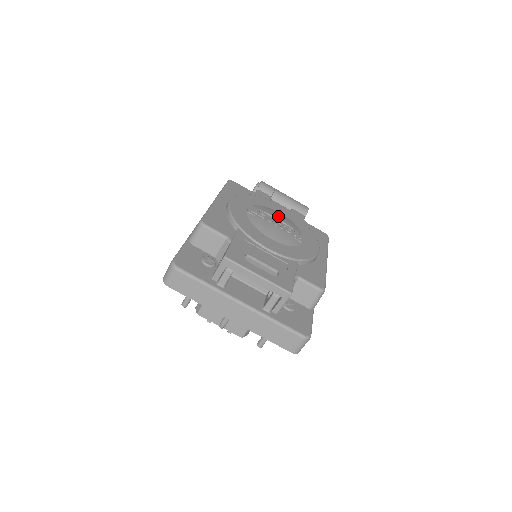
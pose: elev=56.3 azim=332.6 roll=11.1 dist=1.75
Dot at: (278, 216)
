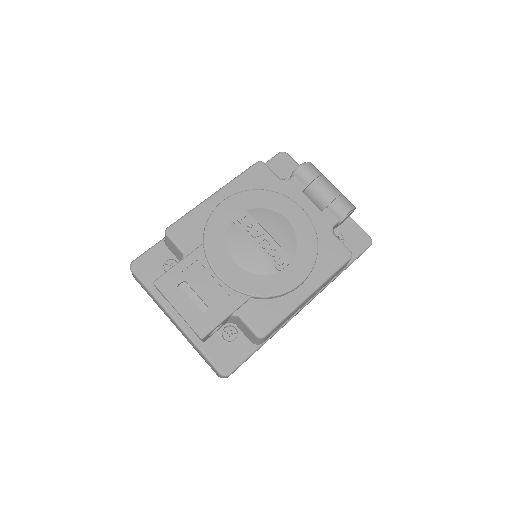
Dot at: (274, 228)
